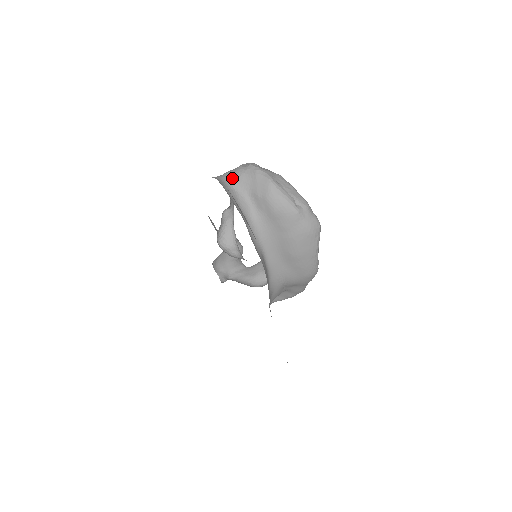
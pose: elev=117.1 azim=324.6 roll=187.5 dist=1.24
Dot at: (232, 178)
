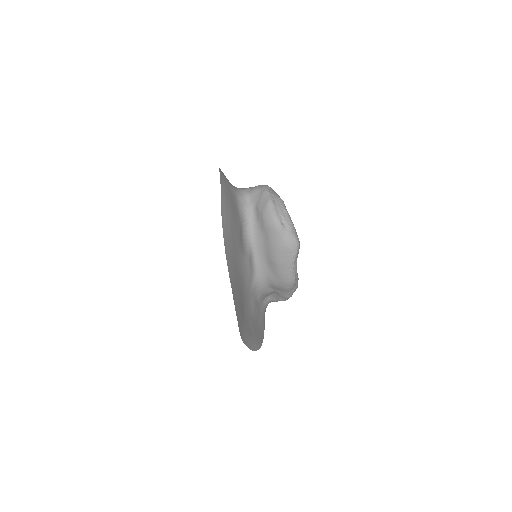
Dot at: (249, 192)
